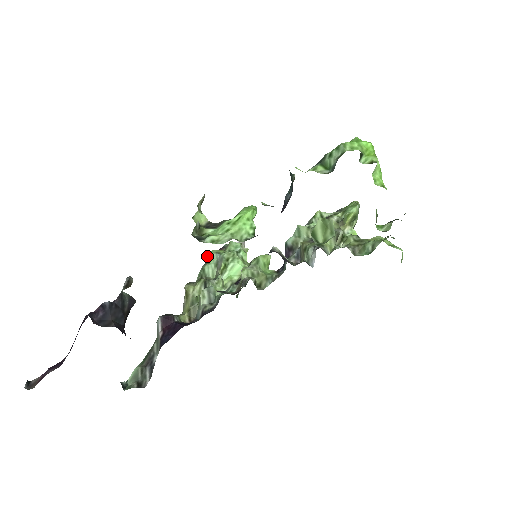
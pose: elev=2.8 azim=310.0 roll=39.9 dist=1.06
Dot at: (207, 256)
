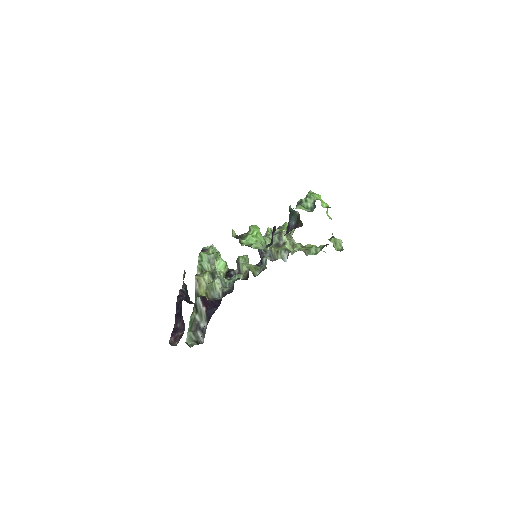
Dot at: (198, 256)
